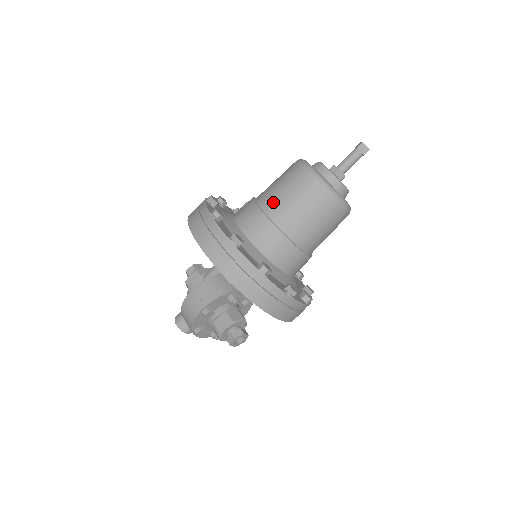
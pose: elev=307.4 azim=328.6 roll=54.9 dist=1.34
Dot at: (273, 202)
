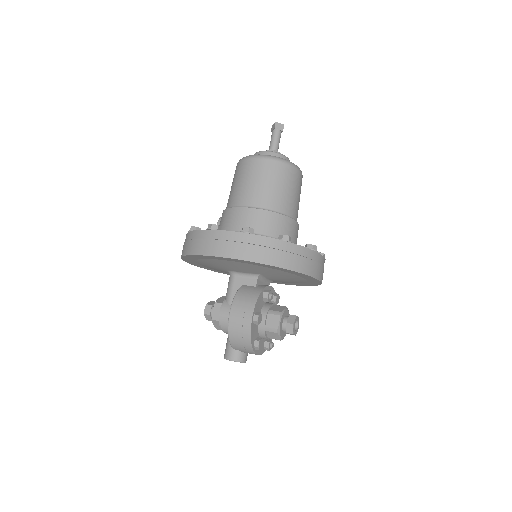
Dot at: (247, 196)
